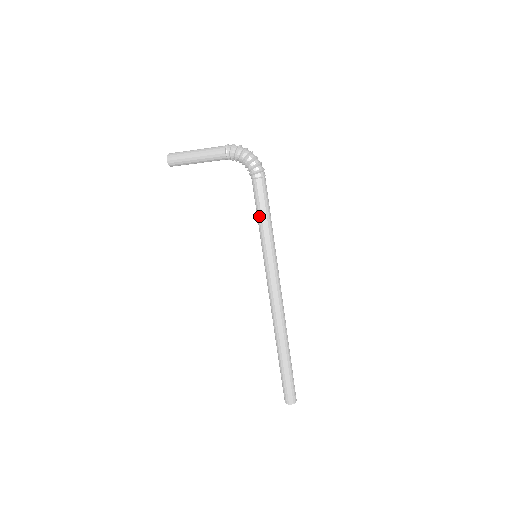
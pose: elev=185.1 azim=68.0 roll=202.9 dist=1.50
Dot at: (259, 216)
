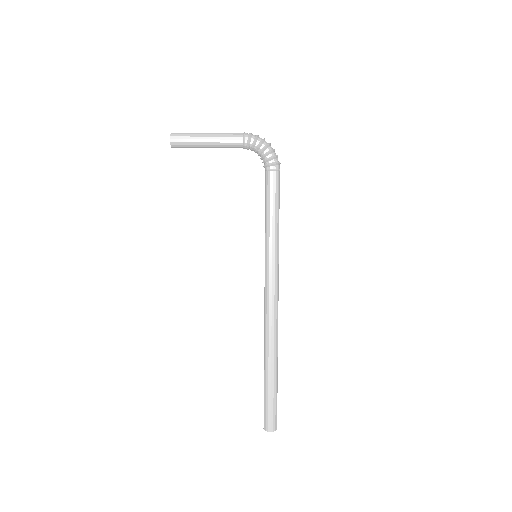
Dot at: (270, 211)
